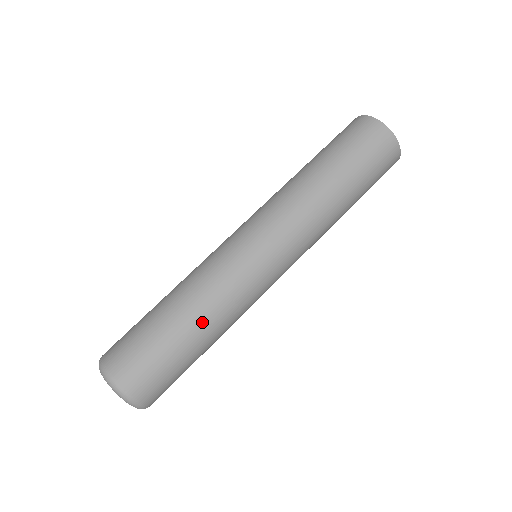
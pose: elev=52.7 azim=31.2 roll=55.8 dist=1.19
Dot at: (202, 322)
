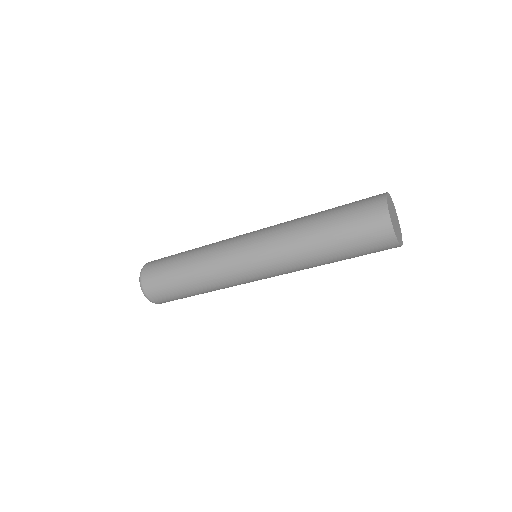
Dot at: (194, 279)
